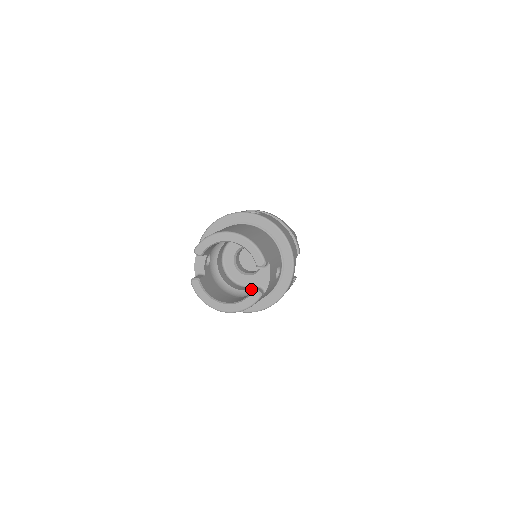
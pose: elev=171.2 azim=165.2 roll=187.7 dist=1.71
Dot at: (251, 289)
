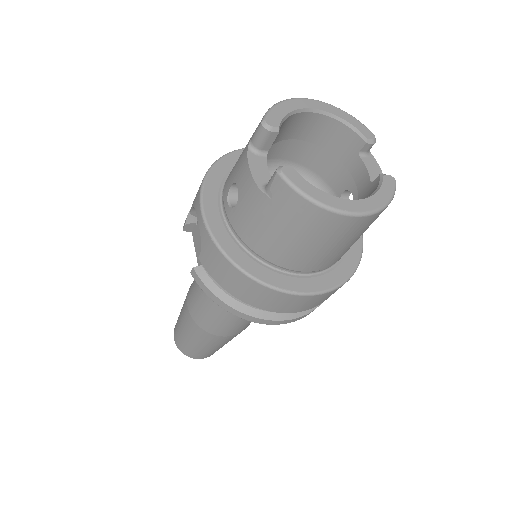
Dot at: occluded
